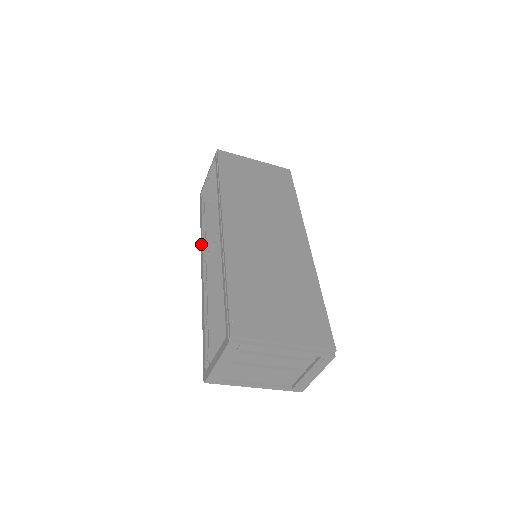
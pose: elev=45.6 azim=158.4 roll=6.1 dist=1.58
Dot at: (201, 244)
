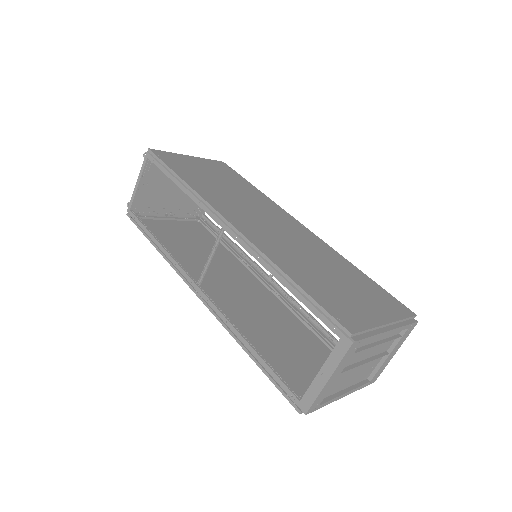
Dot at: occluded
